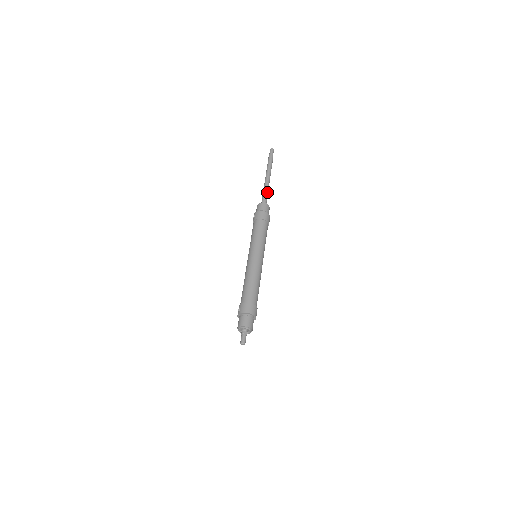
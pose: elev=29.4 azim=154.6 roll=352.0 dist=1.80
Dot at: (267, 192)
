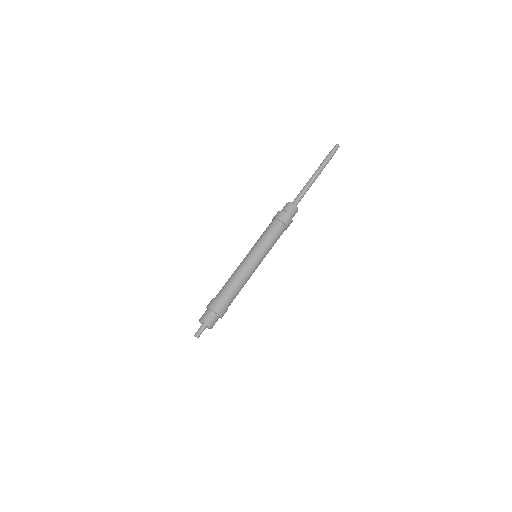
Dot at: (304, 192)
